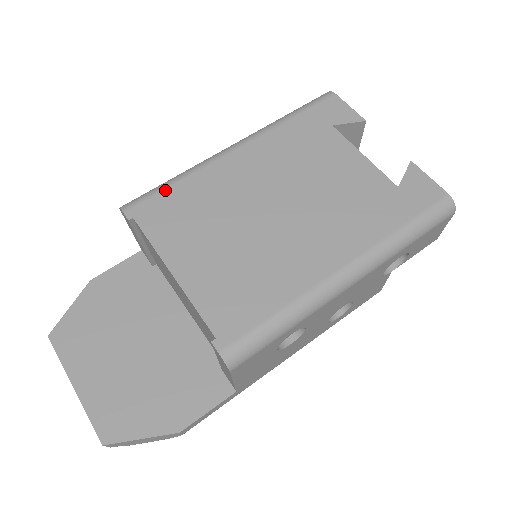
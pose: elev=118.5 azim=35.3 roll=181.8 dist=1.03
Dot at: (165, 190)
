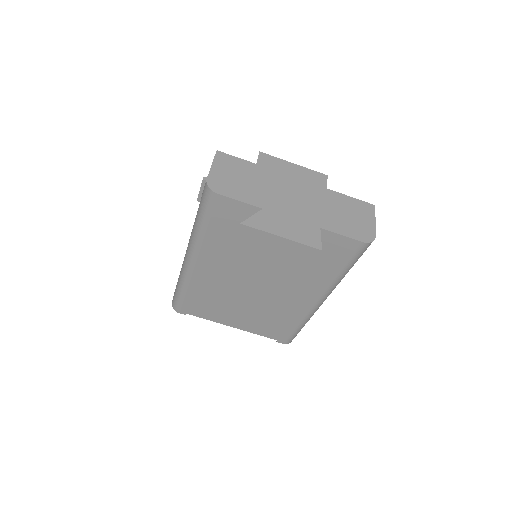
Dot at: (185, 298)
